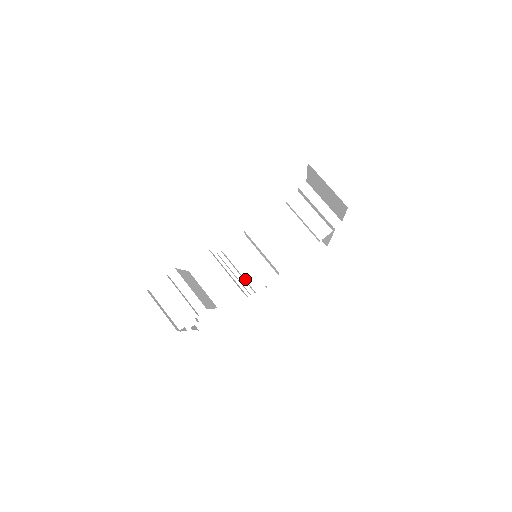
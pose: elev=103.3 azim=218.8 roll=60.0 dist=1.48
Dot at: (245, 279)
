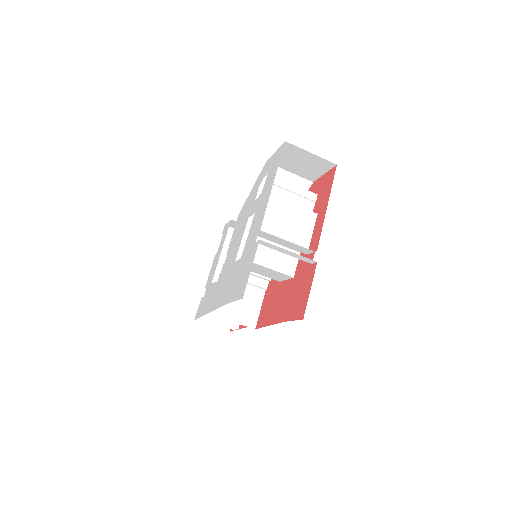
Dot at: occluded
